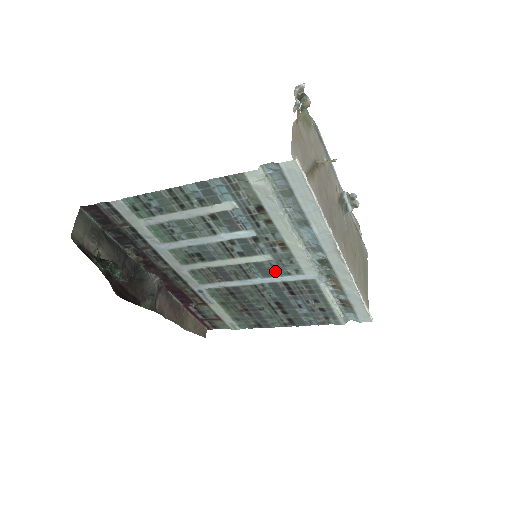
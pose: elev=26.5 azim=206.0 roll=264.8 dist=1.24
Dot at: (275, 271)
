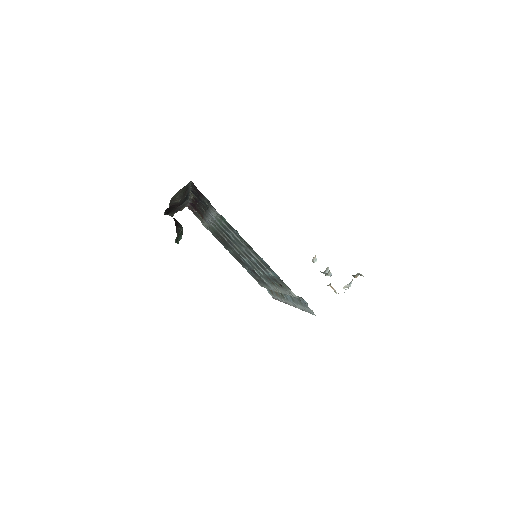
Dot at: occluded
